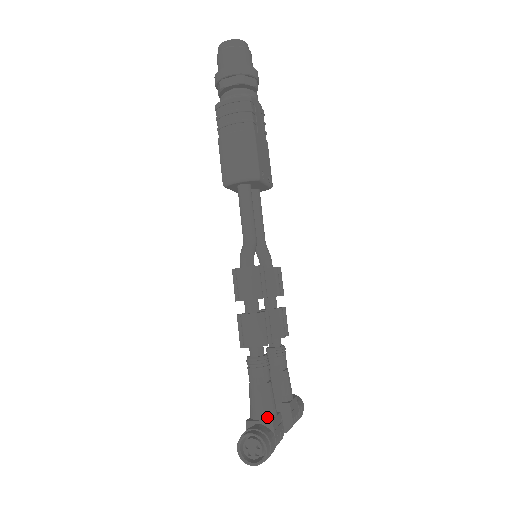
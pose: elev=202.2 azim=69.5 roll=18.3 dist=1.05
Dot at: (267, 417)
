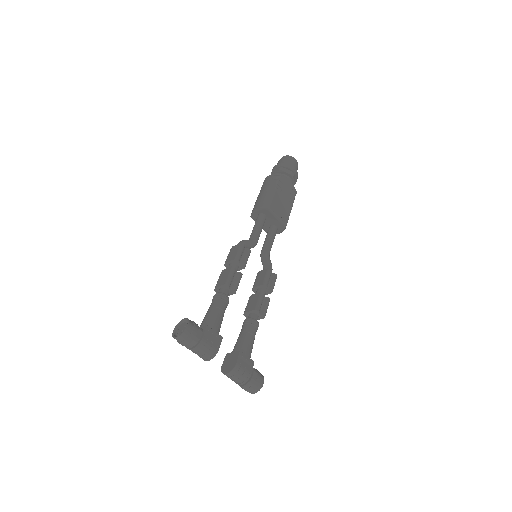
Dot at: (206, 326)
